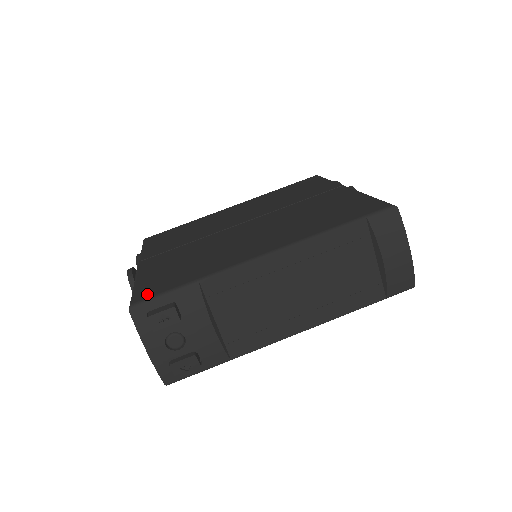
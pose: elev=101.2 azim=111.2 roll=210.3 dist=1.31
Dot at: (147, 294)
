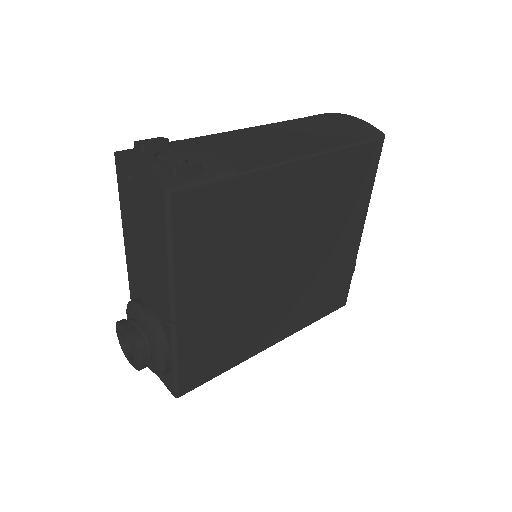
Dot at: occluded
